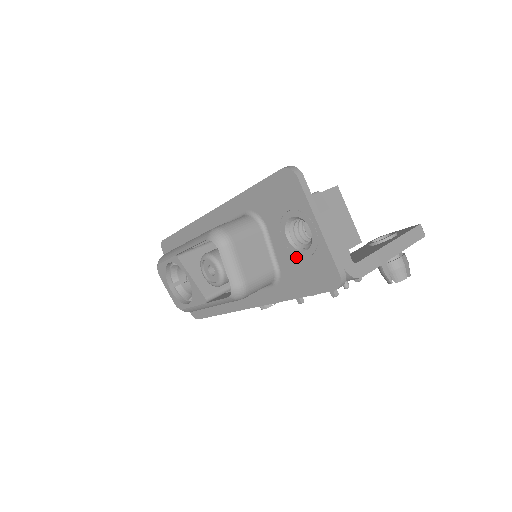
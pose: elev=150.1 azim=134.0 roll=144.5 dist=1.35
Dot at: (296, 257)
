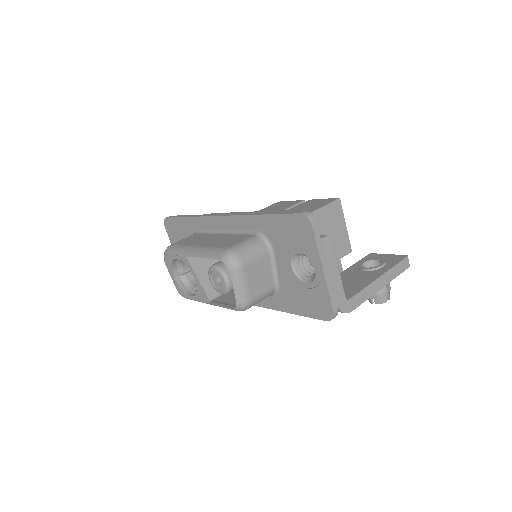
Dot at: (297, 284)
